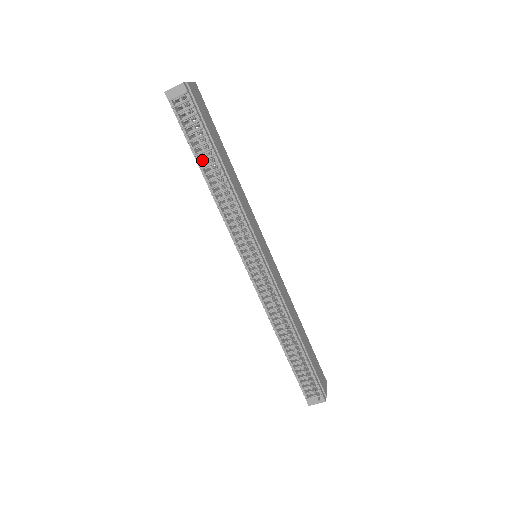
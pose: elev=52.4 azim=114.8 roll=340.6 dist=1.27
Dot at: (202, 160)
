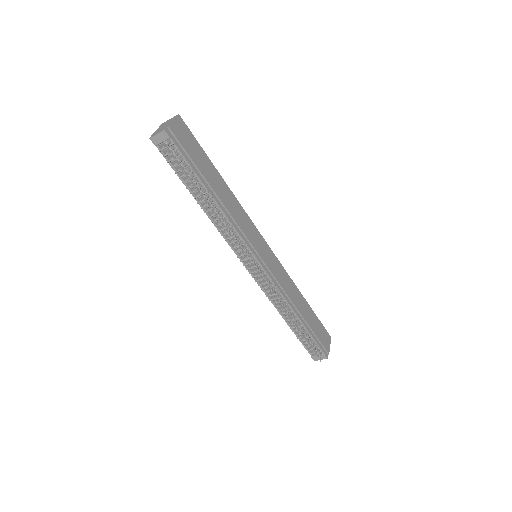
Dot at: (194, 191)
